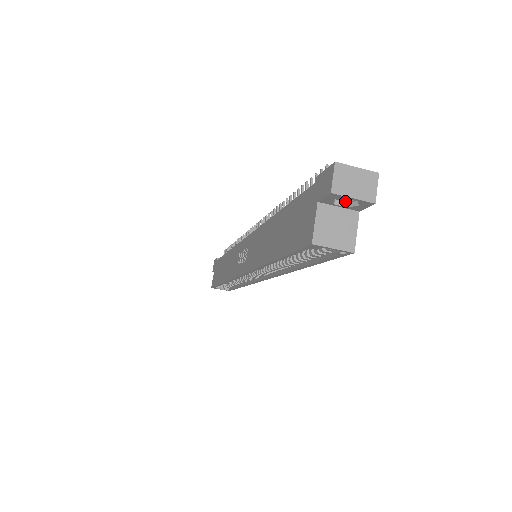
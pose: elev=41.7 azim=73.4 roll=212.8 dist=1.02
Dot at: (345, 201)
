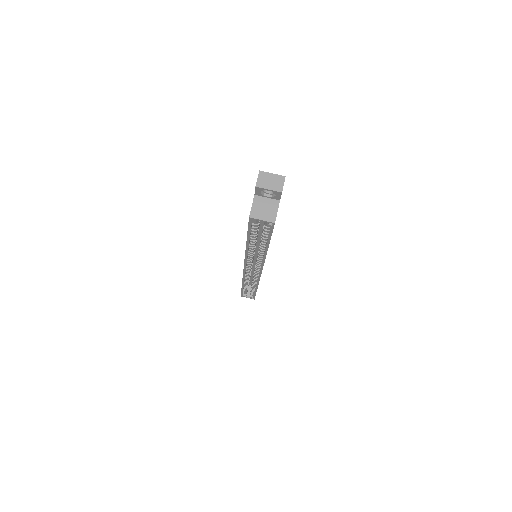
Dot at: (270, 194)
